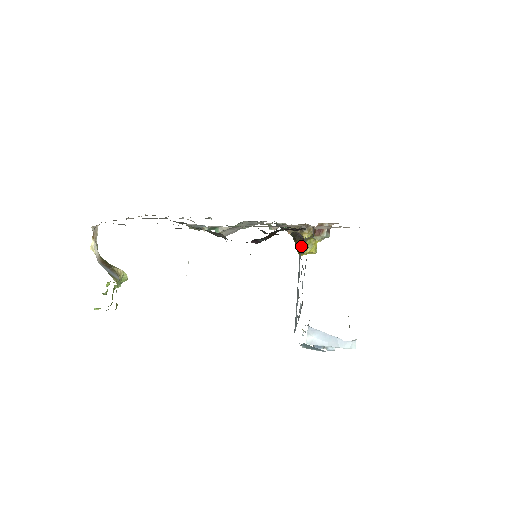
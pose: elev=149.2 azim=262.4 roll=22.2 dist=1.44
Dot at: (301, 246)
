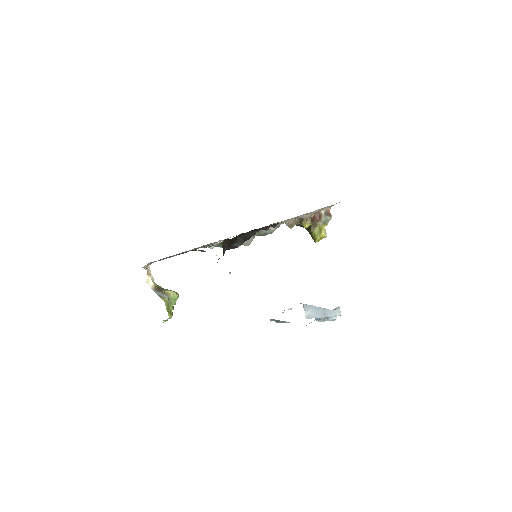
Dot at: occluded
